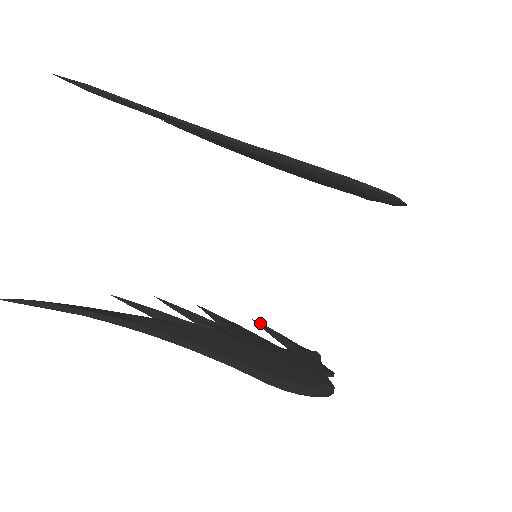
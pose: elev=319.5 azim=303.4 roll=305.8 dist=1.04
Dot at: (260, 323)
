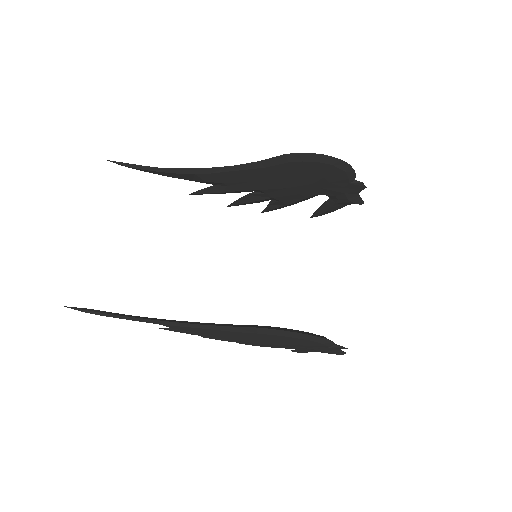
Dot at: occluded
